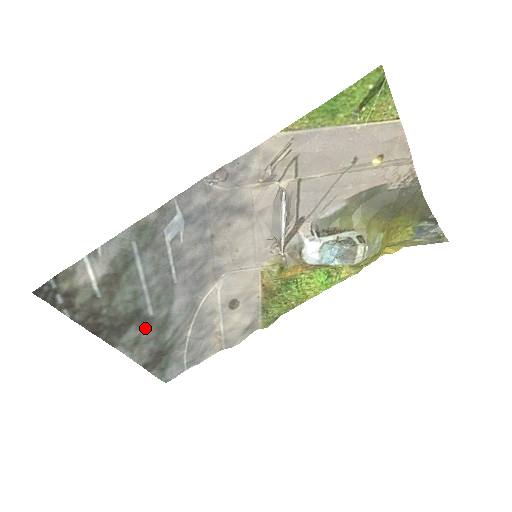
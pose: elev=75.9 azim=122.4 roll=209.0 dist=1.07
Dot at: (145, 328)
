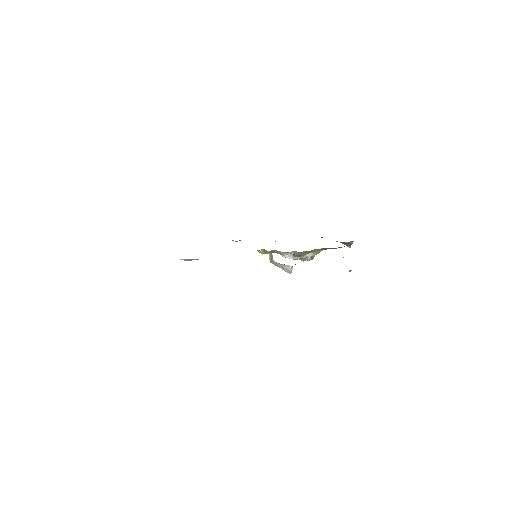
Dot at: occluded
